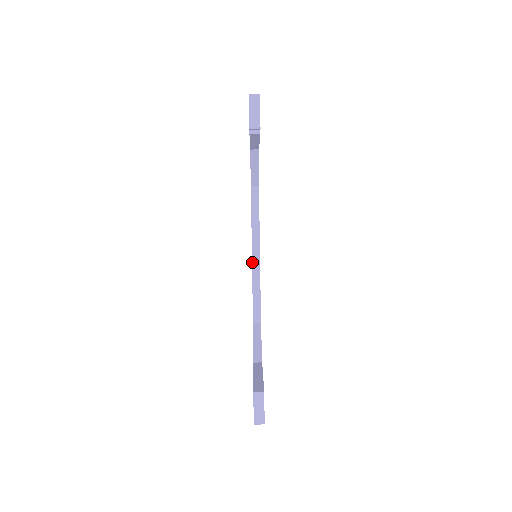
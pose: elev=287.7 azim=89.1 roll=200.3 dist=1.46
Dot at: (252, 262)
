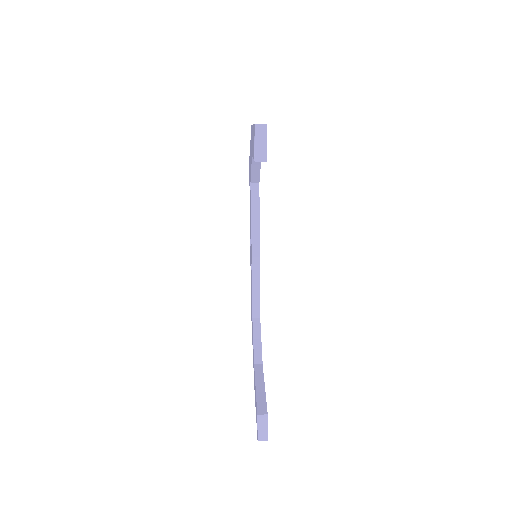
Dot at: (252, 260)
